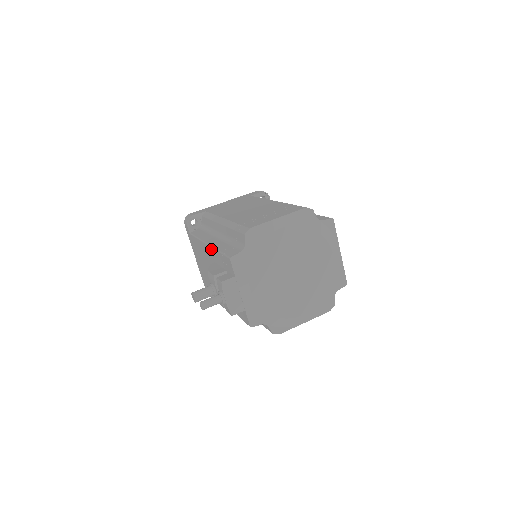
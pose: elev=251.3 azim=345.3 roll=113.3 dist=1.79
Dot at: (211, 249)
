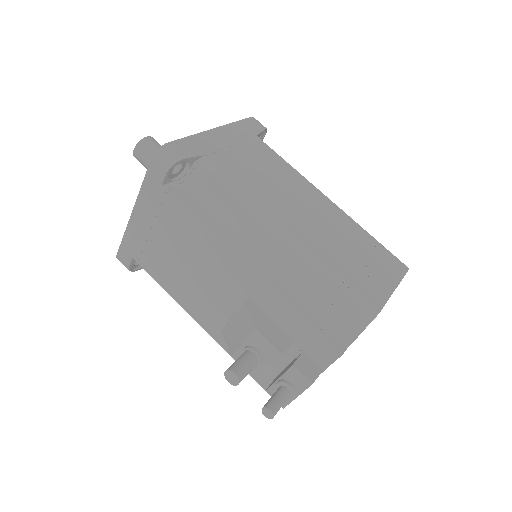
Dot at: (262, 285)
